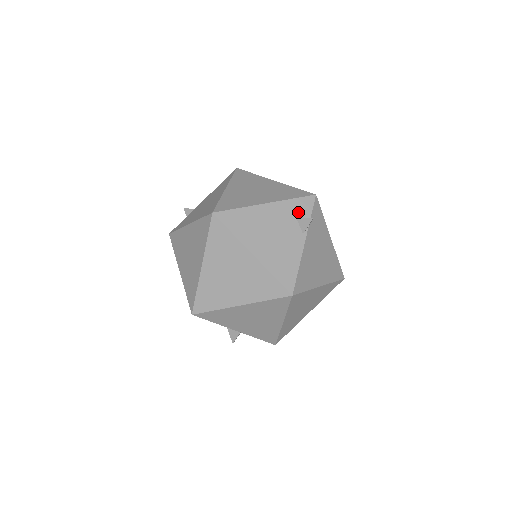
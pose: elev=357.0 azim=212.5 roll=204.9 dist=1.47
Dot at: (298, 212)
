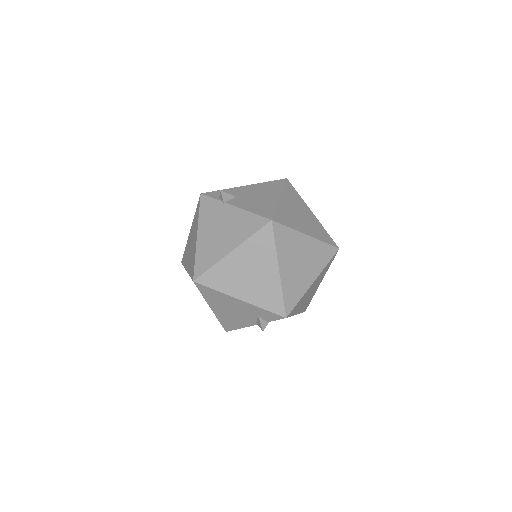
Dot at: (262, 315)
